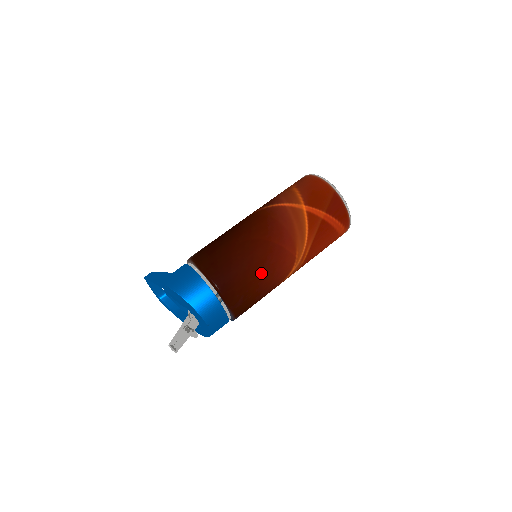
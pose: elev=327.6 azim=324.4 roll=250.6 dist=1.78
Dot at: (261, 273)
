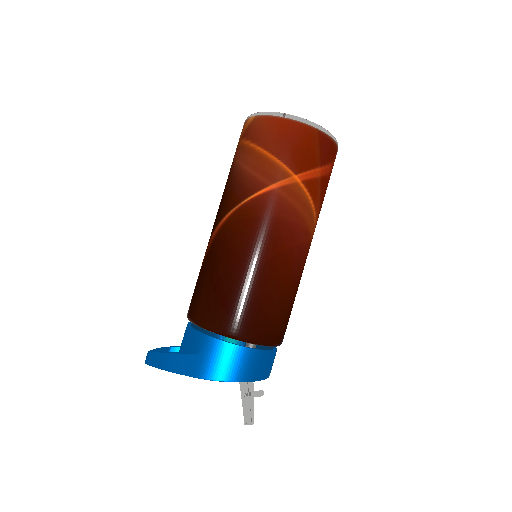
Dot at: (292, 289)
